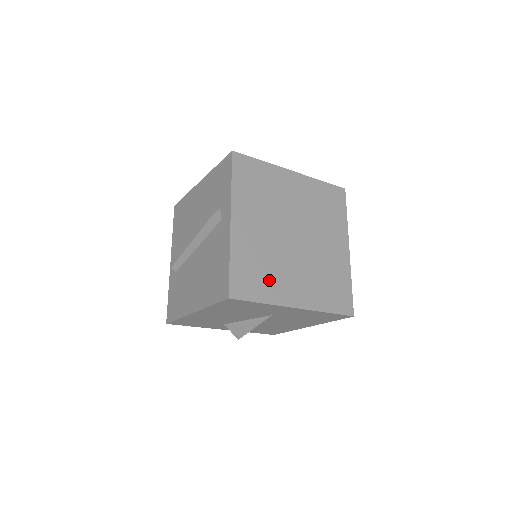
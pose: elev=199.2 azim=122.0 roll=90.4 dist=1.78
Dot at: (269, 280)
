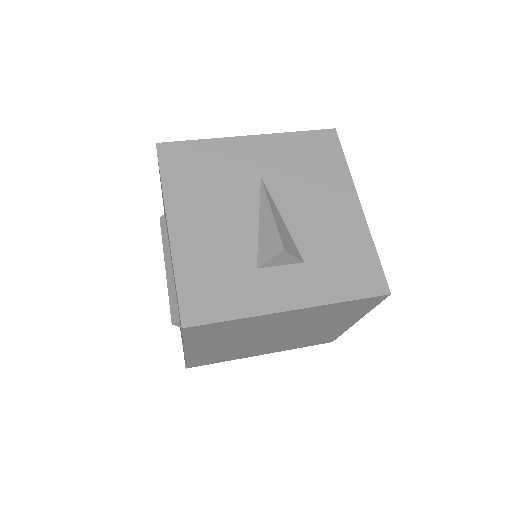
Dot at: (232, 356)
